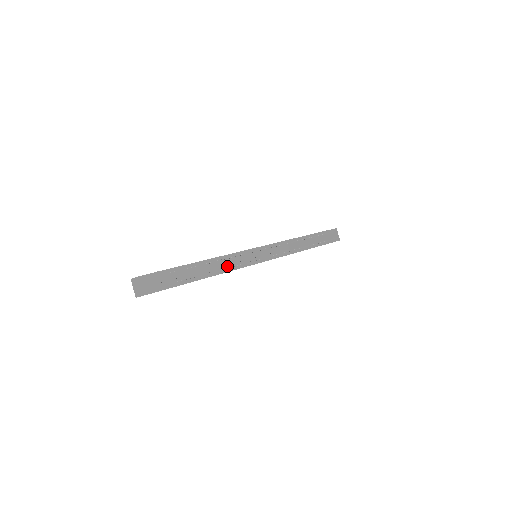
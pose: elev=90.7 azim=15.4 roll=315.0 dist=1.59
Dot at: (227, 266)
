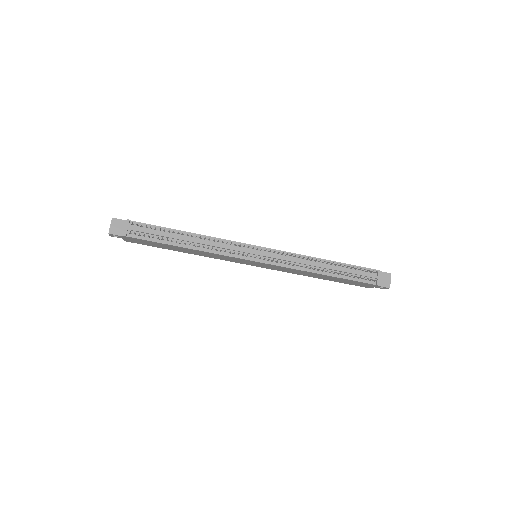
Dot at: (206, 246)
